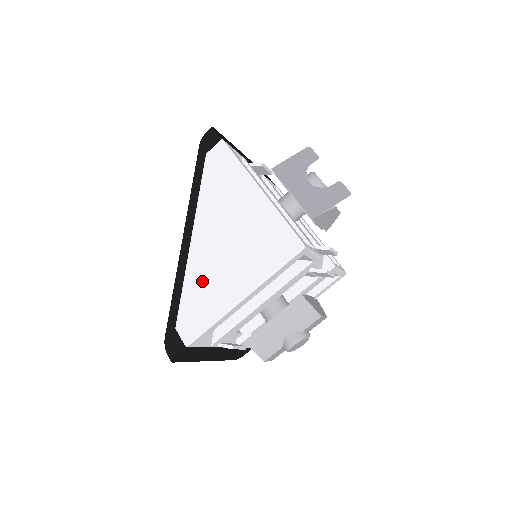
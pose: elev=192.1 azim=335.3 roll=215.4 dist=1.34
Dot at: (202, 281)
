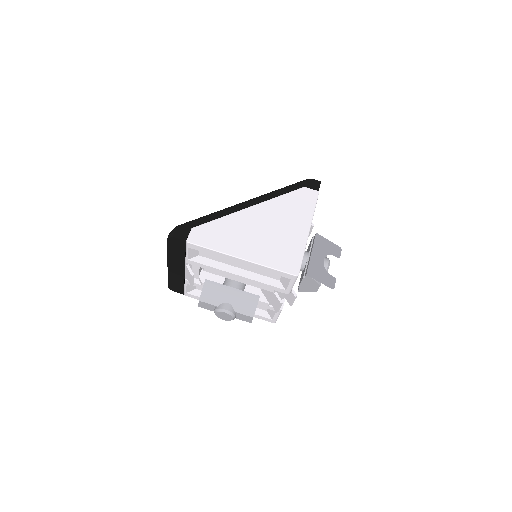
Dot at: (233, 228)
